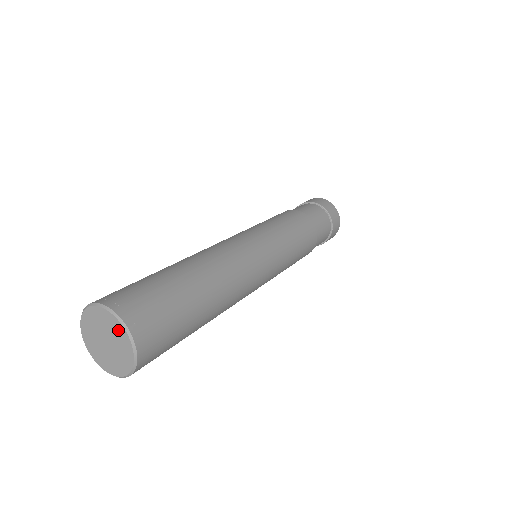
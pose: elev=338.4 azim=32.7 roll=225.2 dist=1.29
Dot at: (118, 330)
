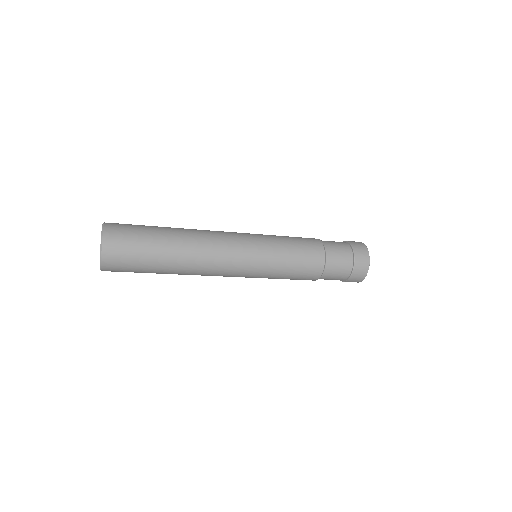
Dot at: occluded
